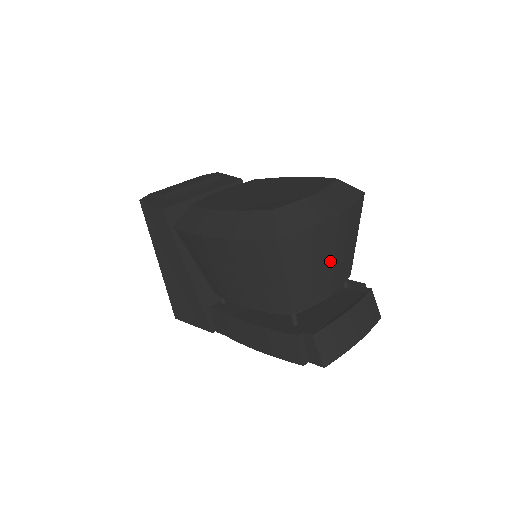
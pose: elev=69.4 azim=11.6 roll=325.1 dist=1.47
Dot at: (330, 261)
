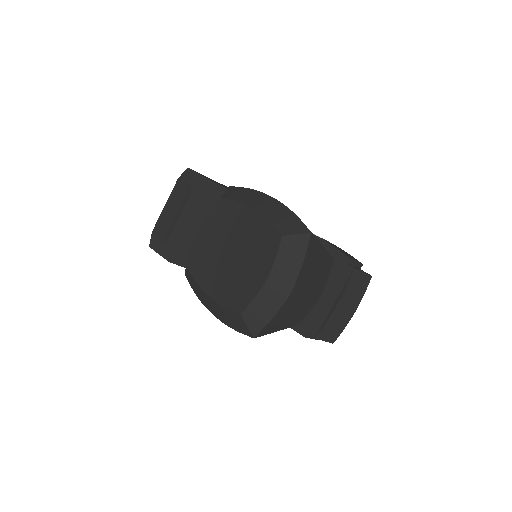
Dot at: (304, 300)
